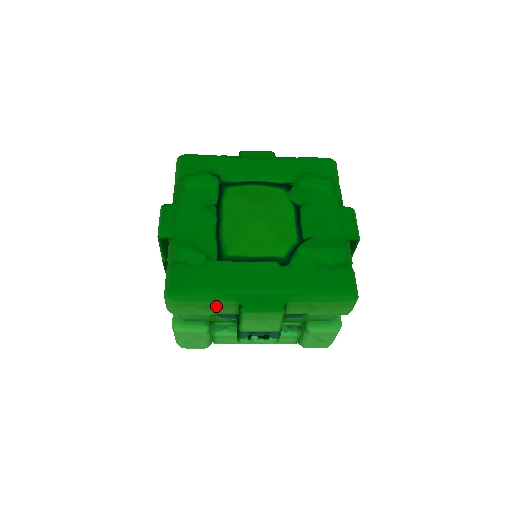
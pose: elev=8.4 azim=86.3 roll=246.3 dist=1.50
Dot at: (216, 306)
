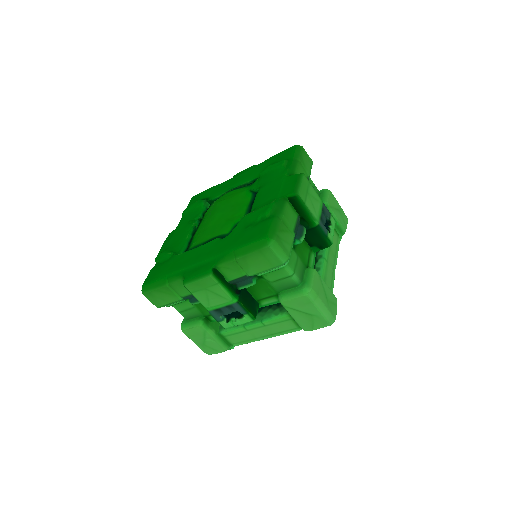
Dot at: (172, 287)
